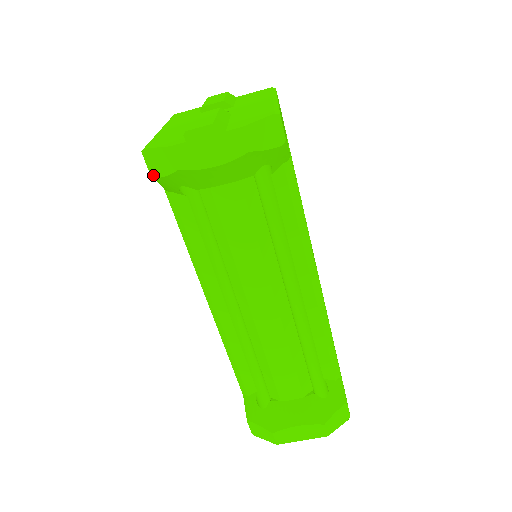
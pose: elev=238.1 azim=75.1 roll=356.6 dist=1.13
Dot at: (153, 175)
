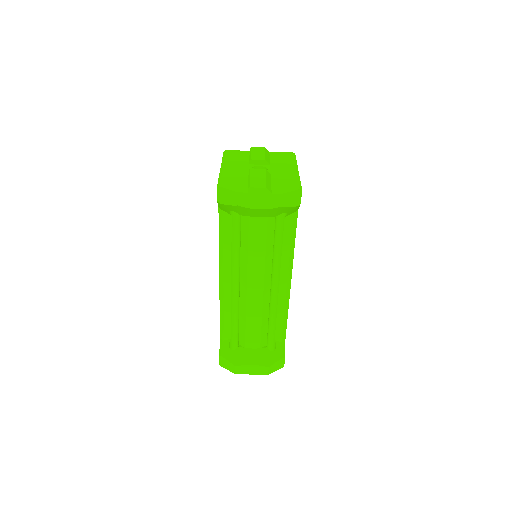
Dot at: (219, 201)
